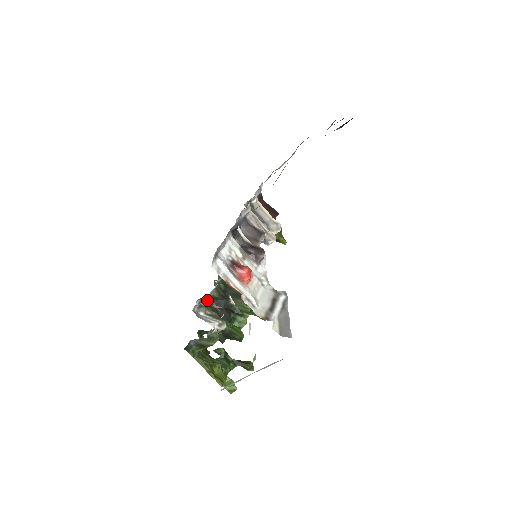
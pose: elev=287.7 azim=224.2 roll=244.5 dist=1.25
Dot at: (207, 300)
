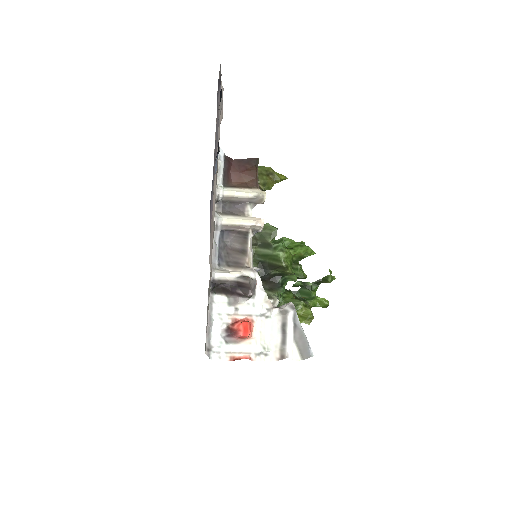
Dot at: occluded
